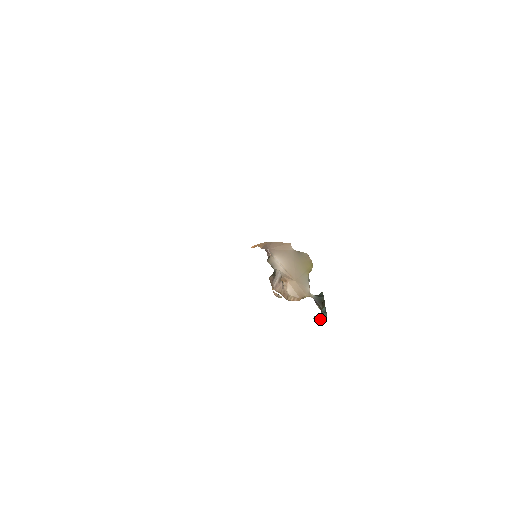
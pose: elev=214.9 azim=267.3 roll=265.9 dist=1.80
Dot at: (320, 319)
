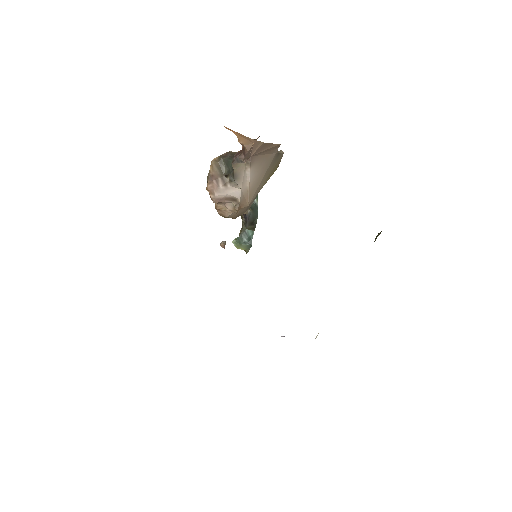
Dot at: occluded
